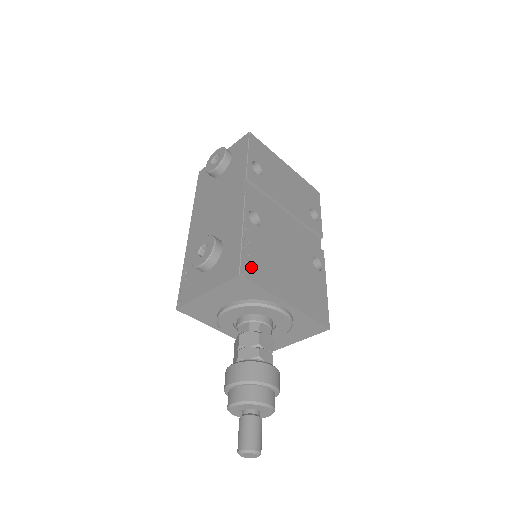
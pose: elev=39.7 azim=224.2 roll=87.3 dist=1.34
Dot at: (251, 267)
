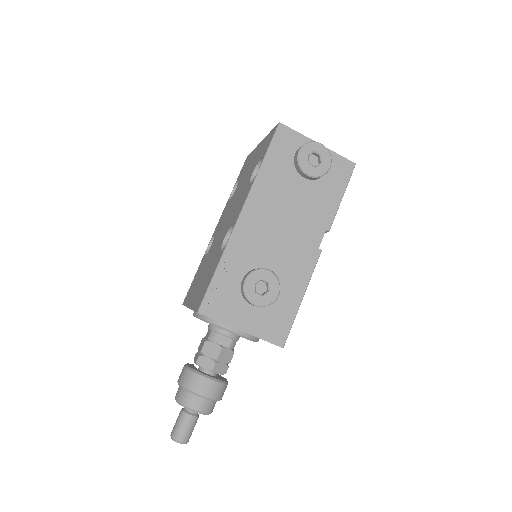
Dot at: occluded
